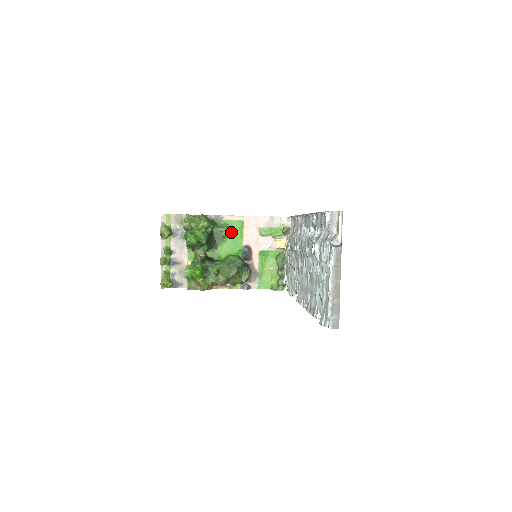
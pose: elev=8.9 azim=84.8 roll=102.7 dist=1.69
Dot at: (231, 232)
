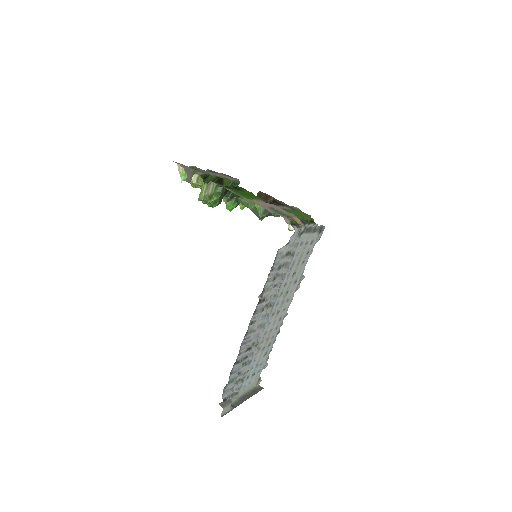
Dot at: (243, 194)
